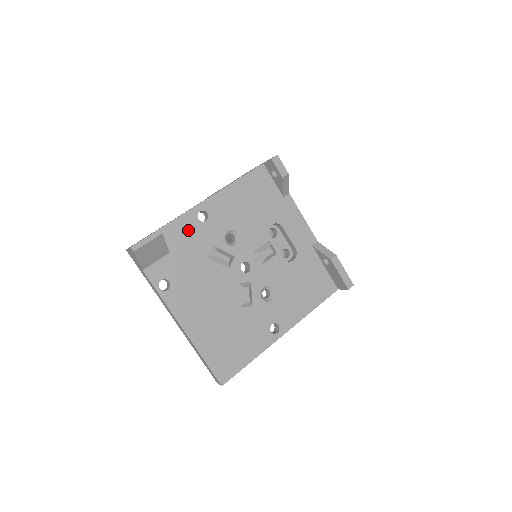
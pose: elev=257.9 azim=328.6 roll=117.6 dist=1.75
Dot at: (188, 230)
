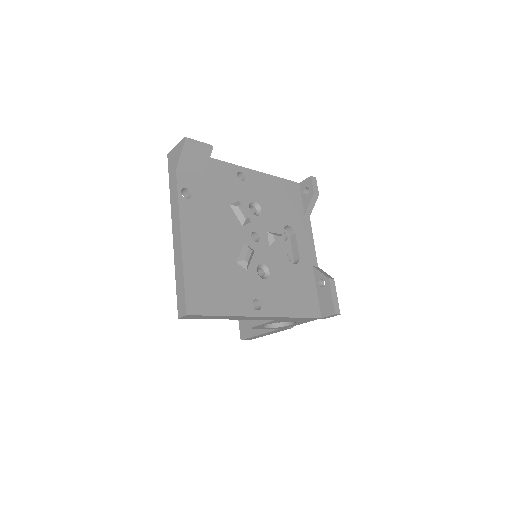
Dot at: (226, 175)
